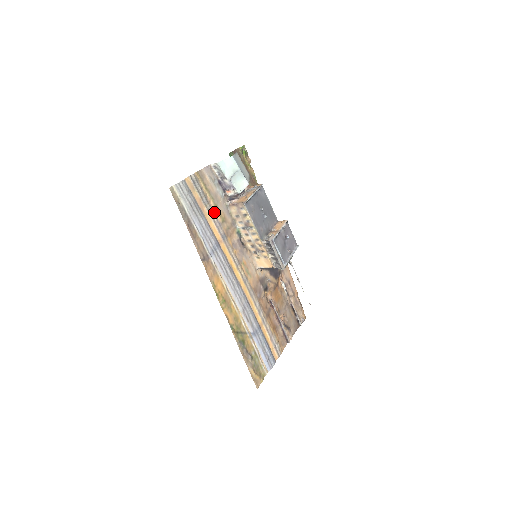
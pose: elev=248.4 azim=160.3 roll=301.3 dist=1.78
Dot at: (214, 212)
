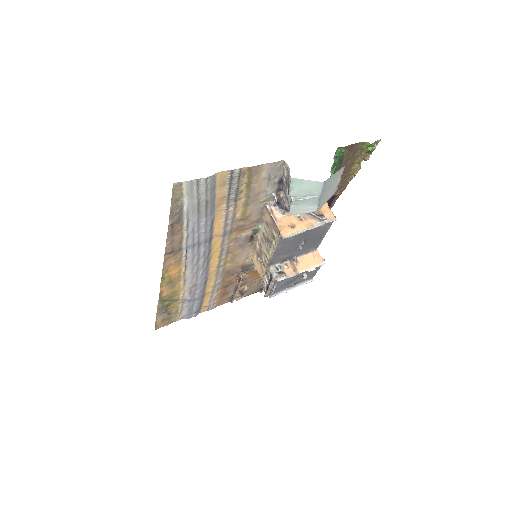
Dot at: (236, 209)
